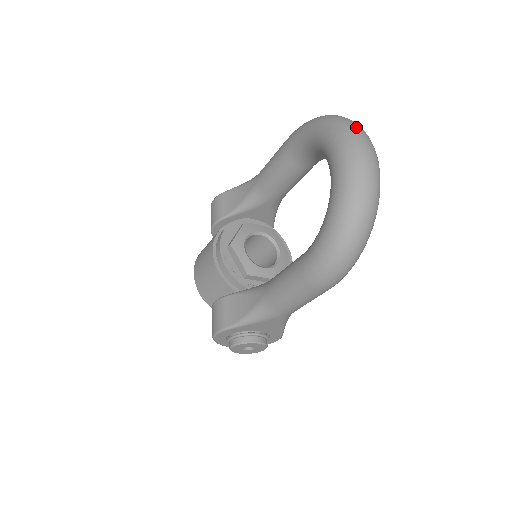
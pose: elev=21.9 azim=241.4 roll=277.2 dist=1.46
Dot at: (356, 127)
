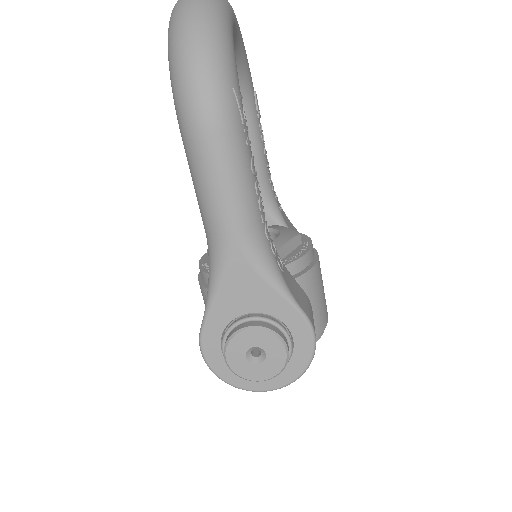
Dot at: occluded
